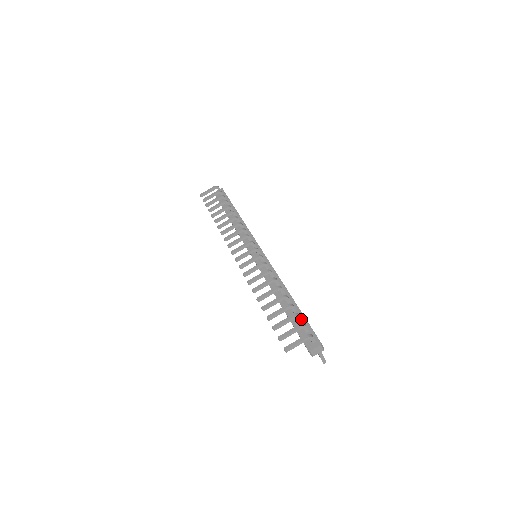
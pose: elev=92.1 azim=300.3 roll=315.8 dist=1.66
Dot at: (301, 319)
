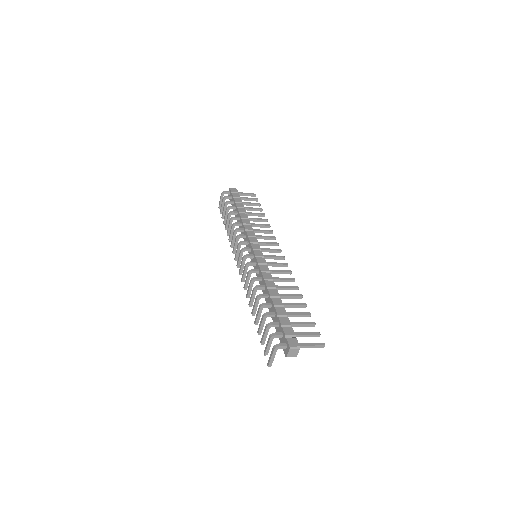
Dot at: (276, 325)
